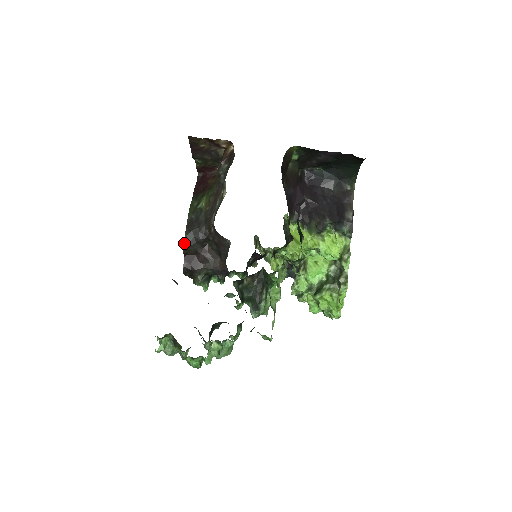
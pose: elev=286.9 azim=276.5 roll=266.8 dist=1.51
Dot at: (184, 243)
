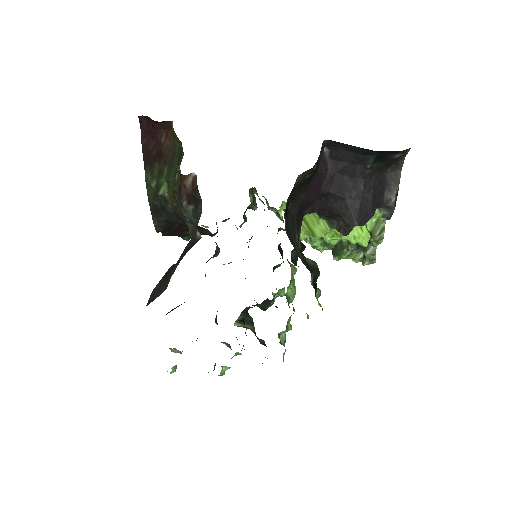
Dot at: (155, 229)
